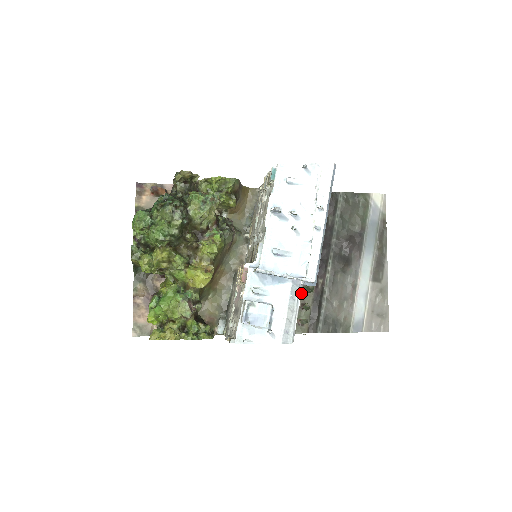
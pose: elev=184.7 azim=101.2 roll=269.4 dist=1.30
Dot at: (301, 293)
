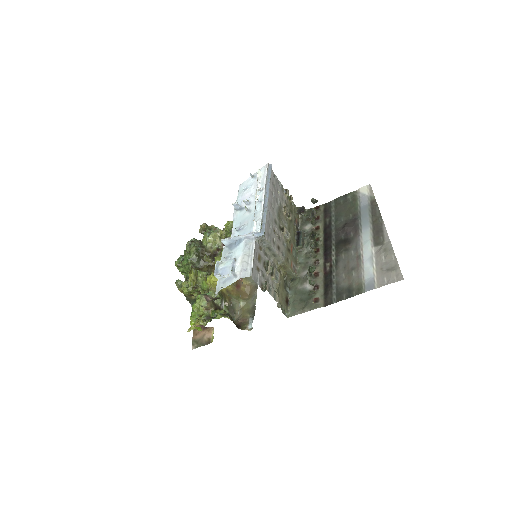
Dot at: (312, 278)
